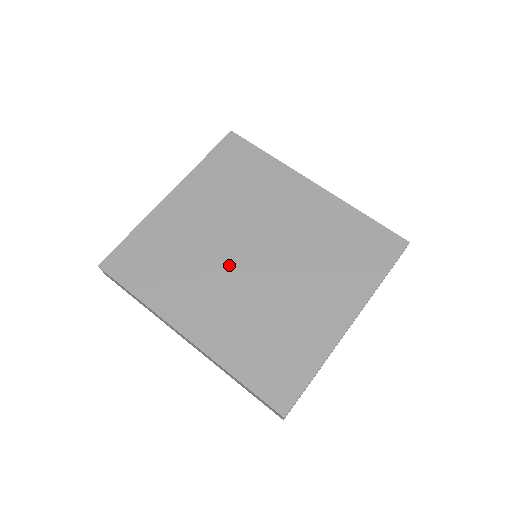
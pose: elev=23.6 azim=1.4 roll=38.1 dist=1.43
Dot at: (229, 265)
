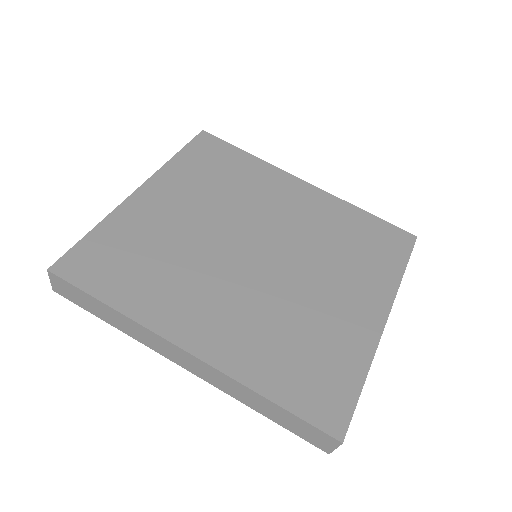
Dot at: (229, 263)
